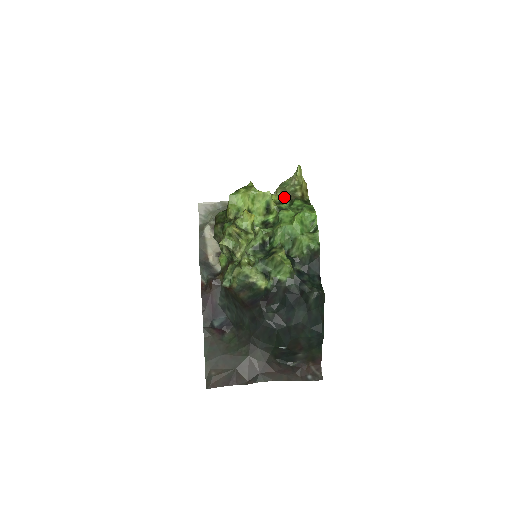
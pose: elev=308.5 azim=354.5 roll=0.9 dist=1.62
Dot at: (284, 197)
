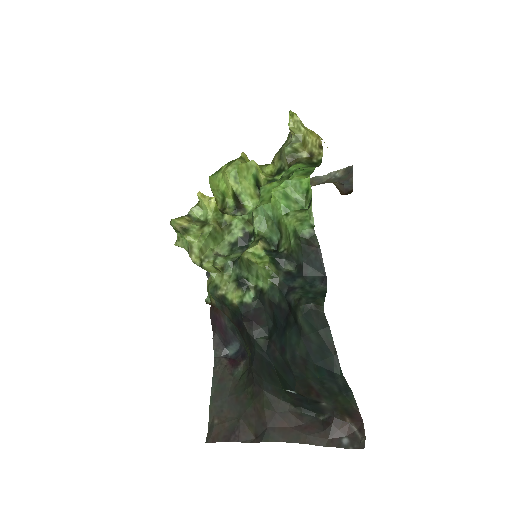
Dot at: (282, 164)
